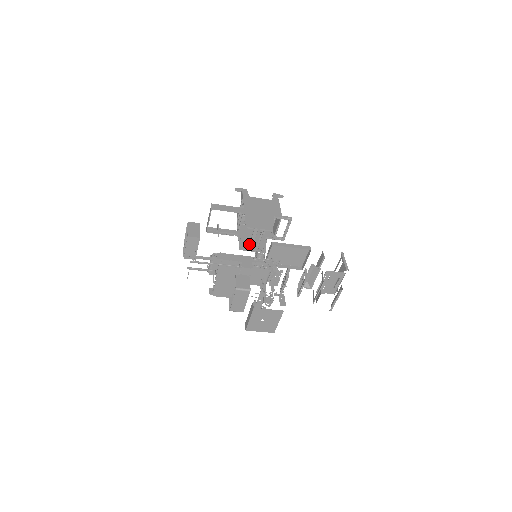
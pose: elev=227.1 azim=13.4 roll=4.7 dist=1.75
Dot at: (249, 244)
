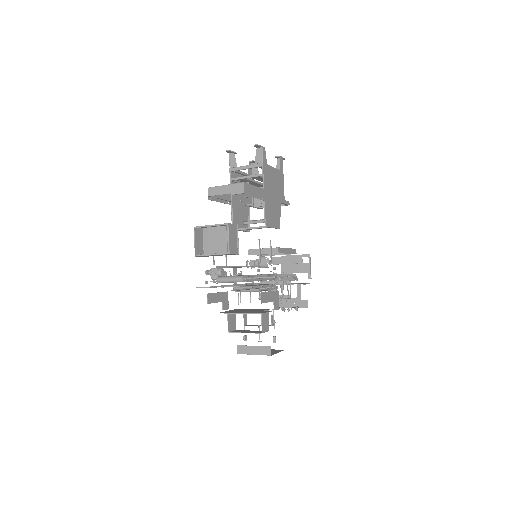
Dot at: (246, 228)
